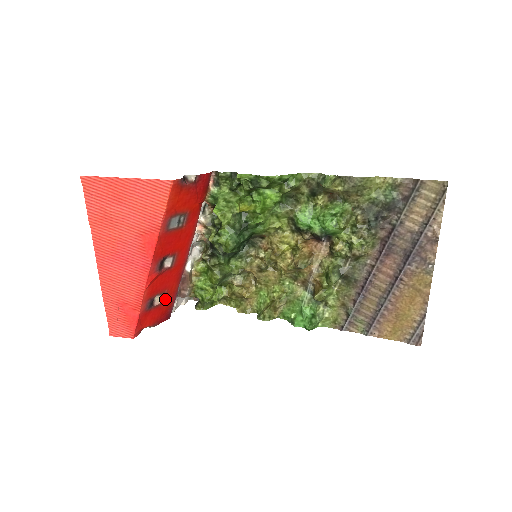
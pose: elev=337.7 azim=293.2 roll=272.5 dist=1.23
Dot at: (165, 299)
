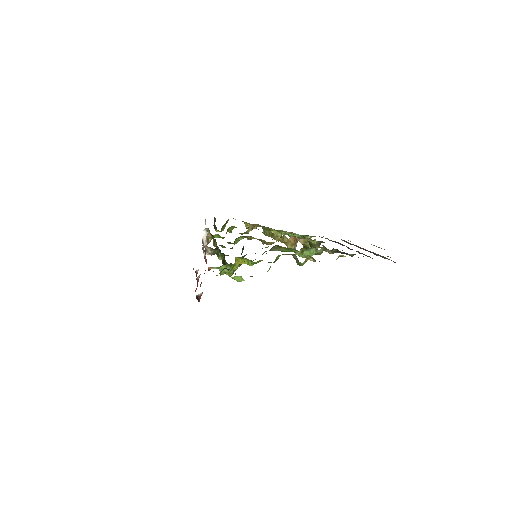
Dot at: occluded
